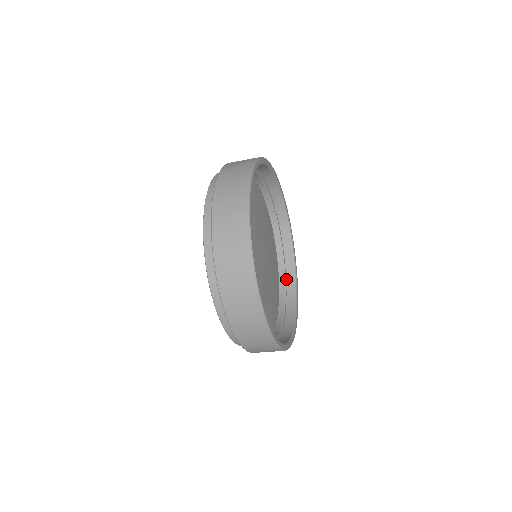
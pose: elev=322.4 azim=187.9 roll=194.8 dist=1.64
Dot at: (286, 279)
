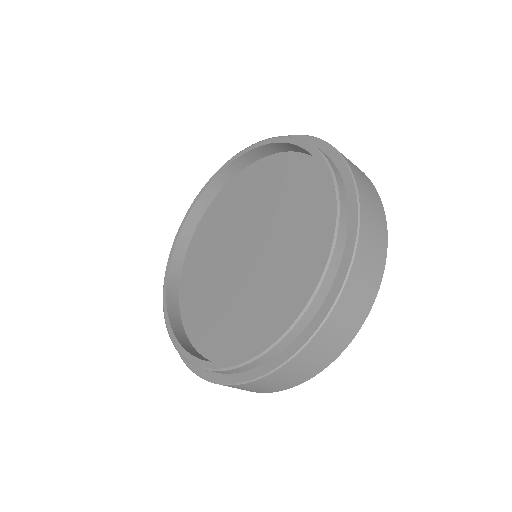
Dot at: occluded
